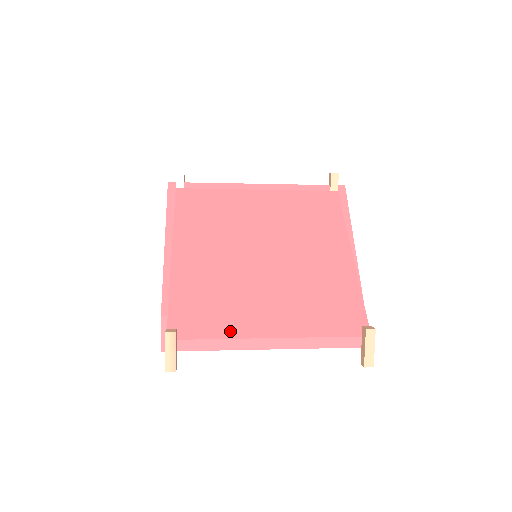
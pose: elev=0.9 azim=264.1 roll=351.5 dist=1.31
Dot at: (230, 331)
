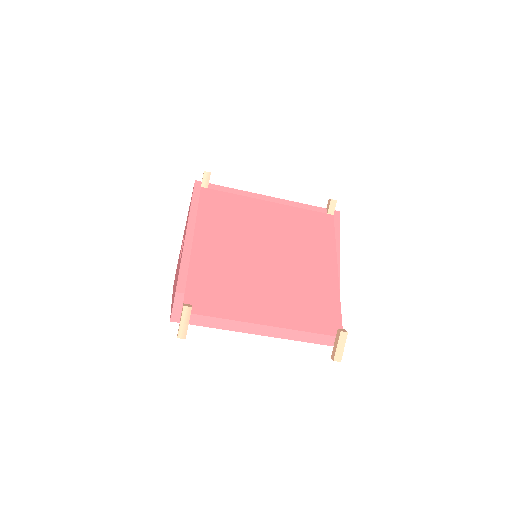
Dot at: (234, 314)
